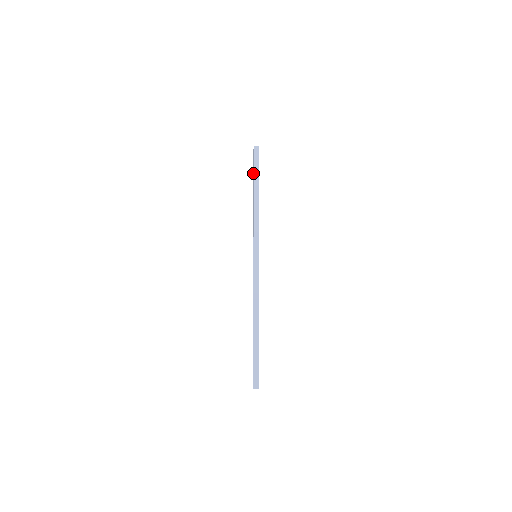
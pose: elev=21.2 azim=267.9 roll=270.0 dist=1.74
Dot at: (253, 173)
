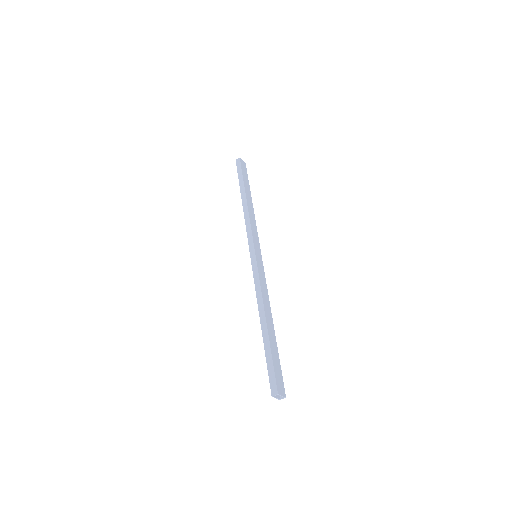
Dot at: occluded
